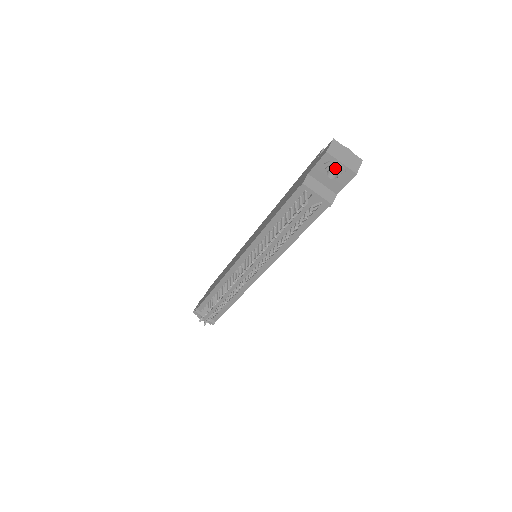
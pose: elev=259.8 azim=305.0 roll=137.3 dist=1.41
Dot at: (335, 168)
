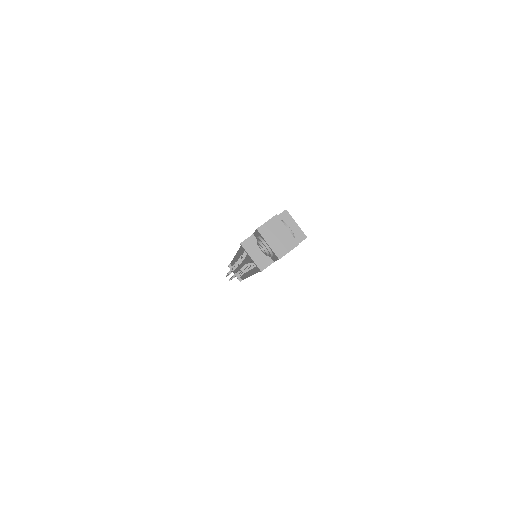
Dot at: (261, 246)
